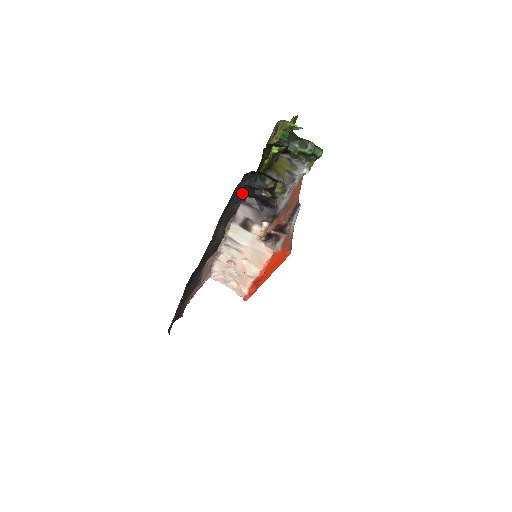
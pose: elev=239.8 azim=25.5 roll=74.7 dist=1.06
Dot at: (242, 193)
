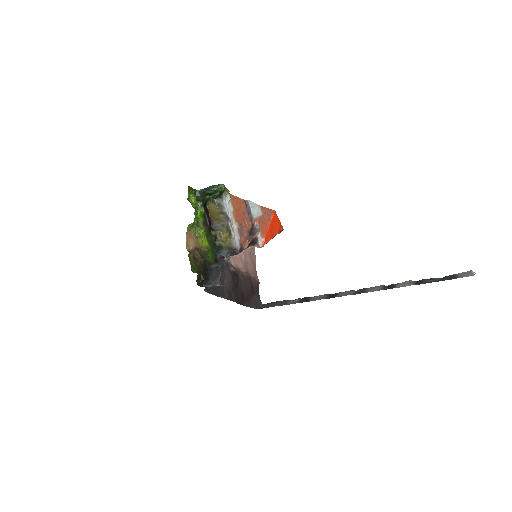
Dot at: occluded
